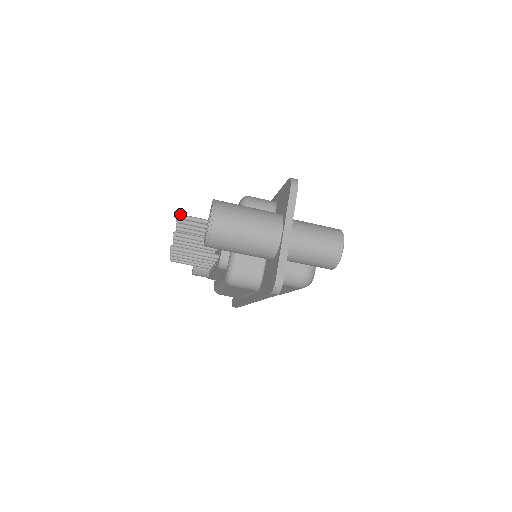
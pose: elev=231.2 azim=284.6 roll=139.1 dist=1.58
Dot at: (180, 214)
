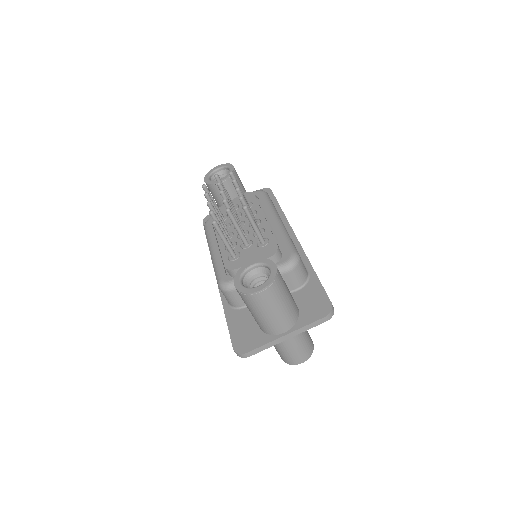
Dot at: occluded
